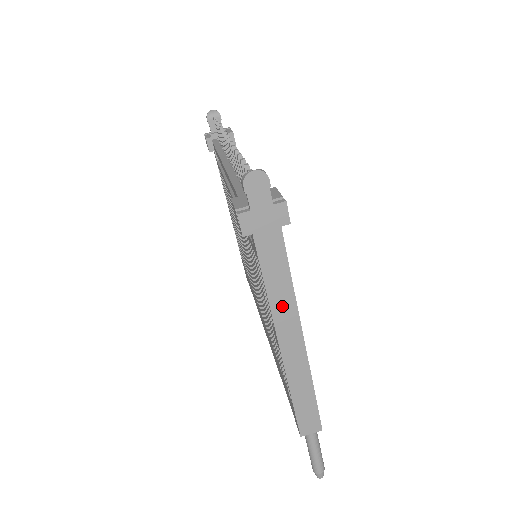
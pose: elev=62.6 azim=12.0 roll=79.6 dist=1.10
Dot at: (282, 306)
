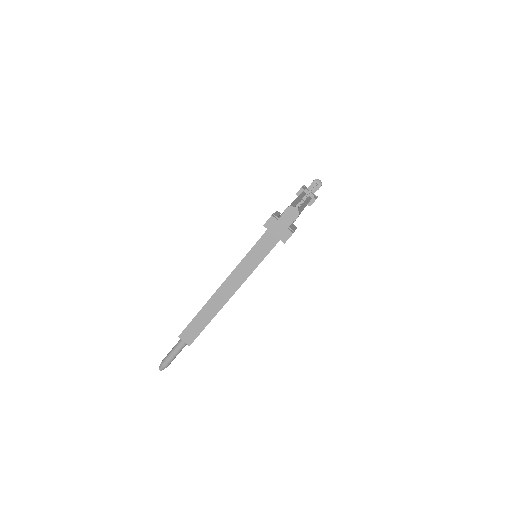
Dot at: (243, 270)
